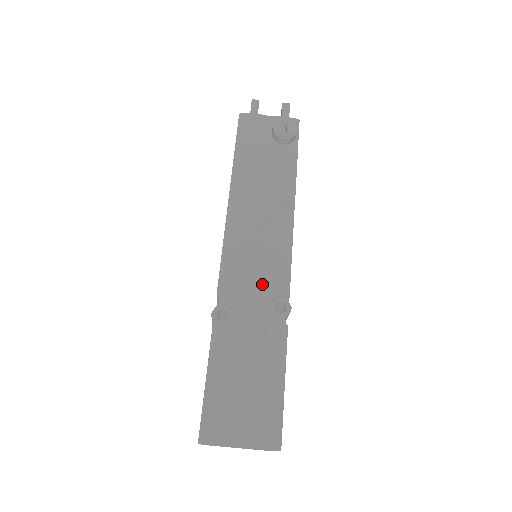
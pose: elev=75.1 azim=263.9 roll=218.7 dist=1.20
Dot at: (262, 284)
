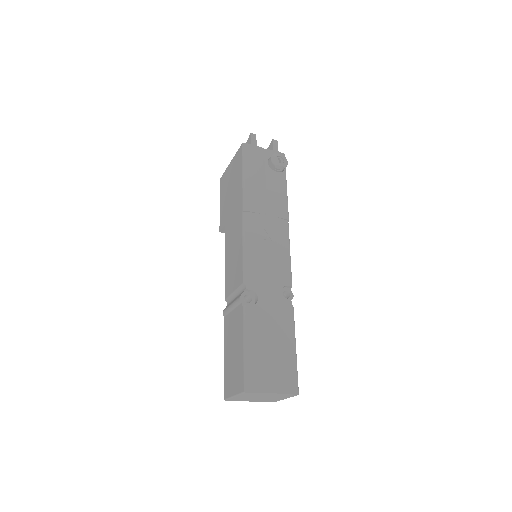
Dot at: (275, 277)
